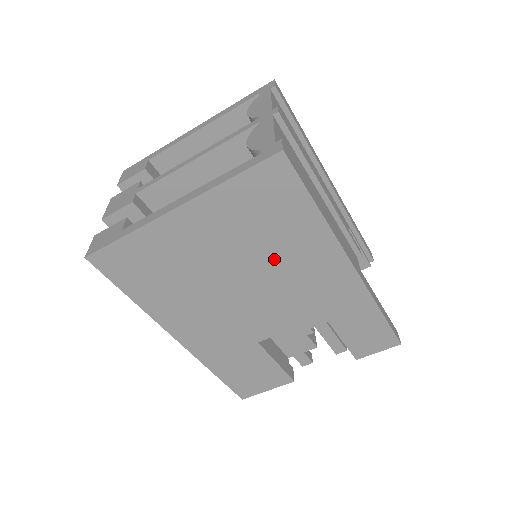
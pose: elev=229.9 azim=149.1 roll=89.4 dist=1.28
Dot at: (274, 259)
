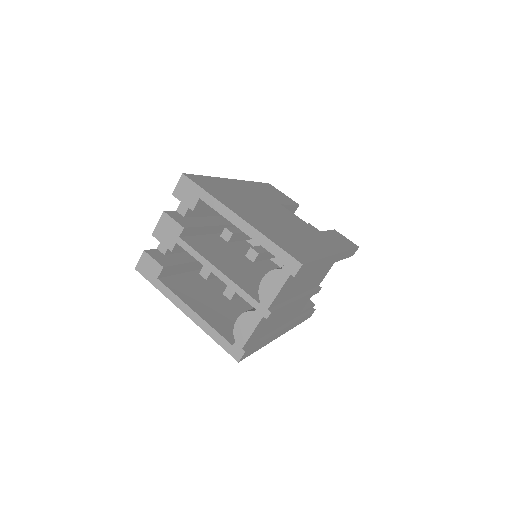
Dot at: occluded
